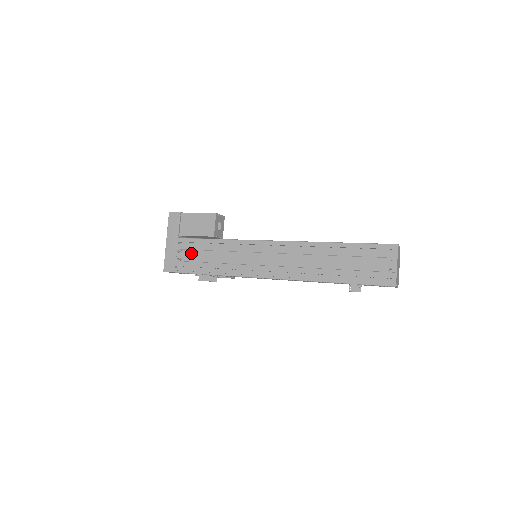
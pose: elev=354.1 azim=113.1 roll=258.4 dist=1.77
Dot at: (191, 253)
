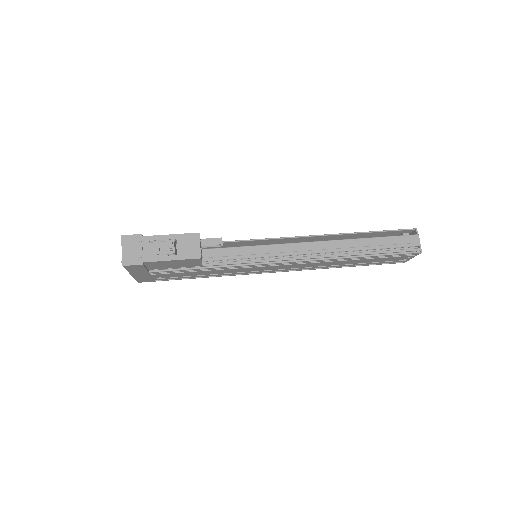
Dot at: (174, 275)
